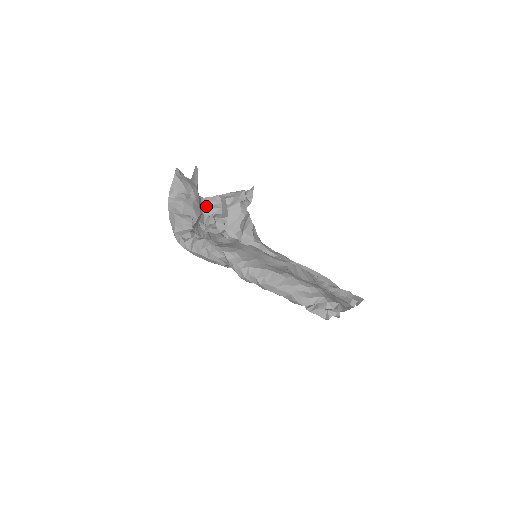
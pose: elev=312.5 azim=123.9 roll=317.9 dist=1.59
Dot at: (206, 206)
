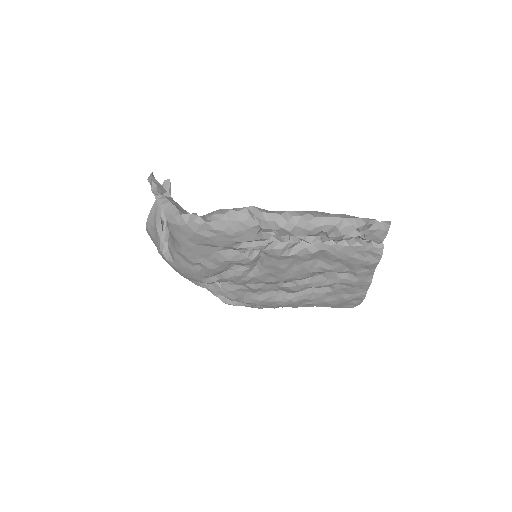
Dot at: occluded
